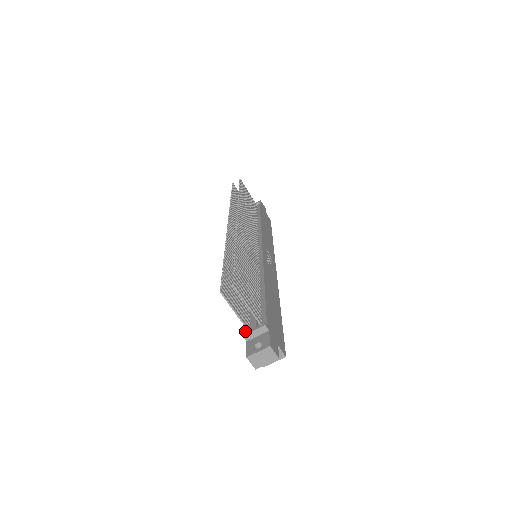
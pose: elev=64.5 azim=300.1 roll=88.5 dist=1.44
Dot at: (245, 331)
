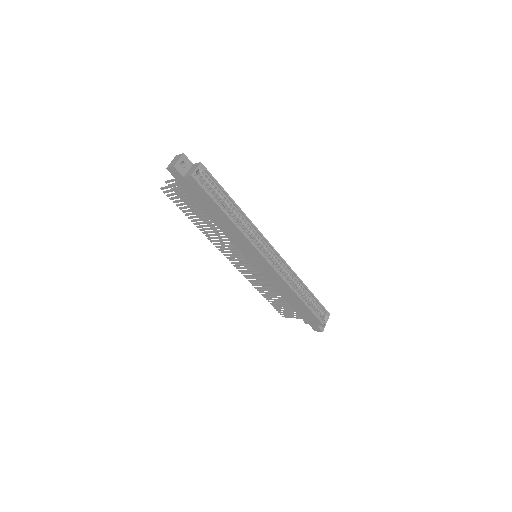
Dot at: (181, 187)
